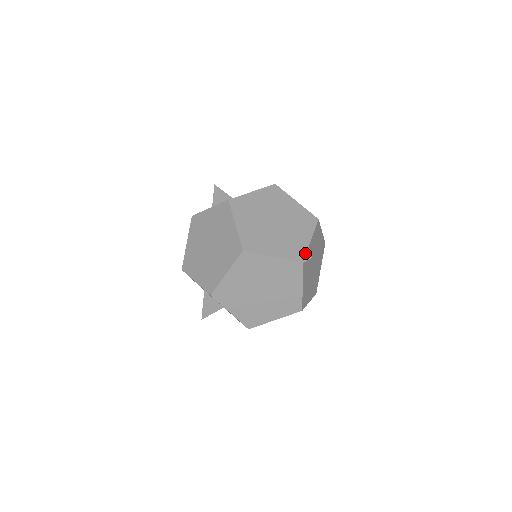
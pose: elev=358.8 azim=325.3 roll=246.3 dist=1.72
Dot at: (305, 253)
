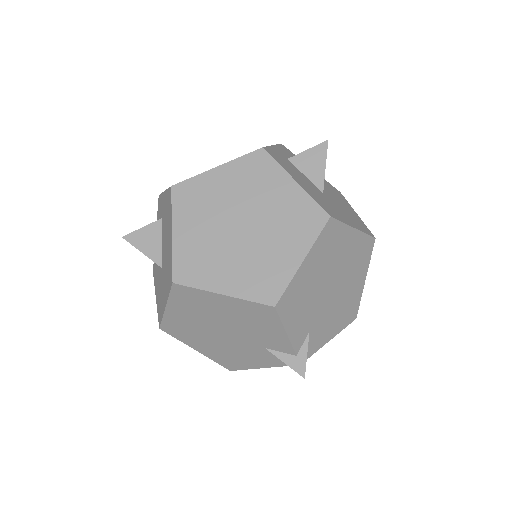
Dot at: (293, 369)
